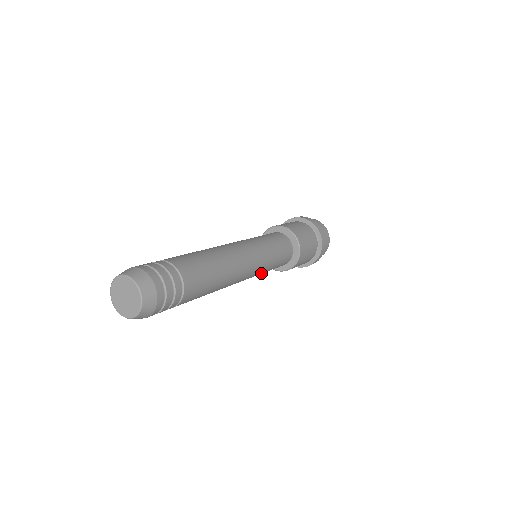
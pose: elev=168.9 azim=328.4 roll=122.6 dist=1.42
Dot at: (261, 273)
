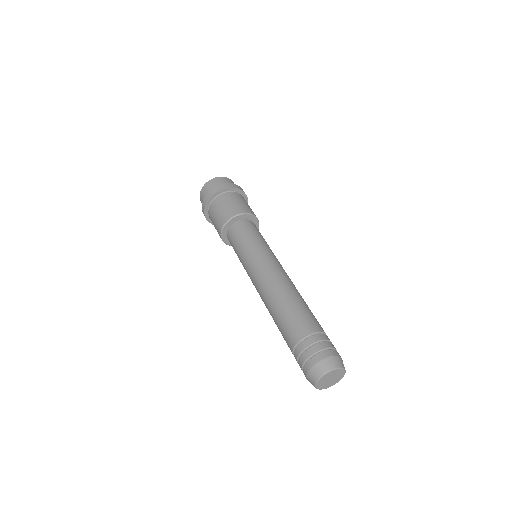
Dot at: occluded
